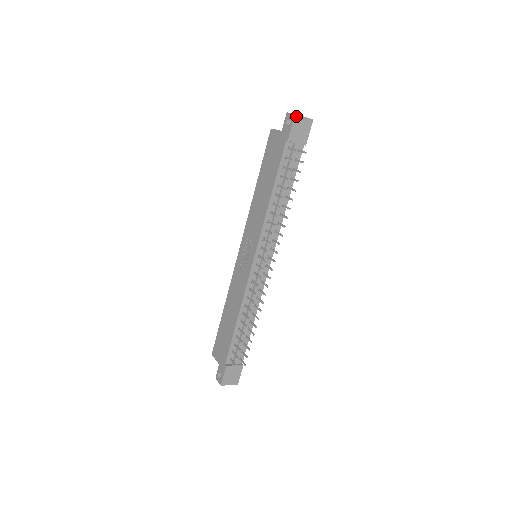
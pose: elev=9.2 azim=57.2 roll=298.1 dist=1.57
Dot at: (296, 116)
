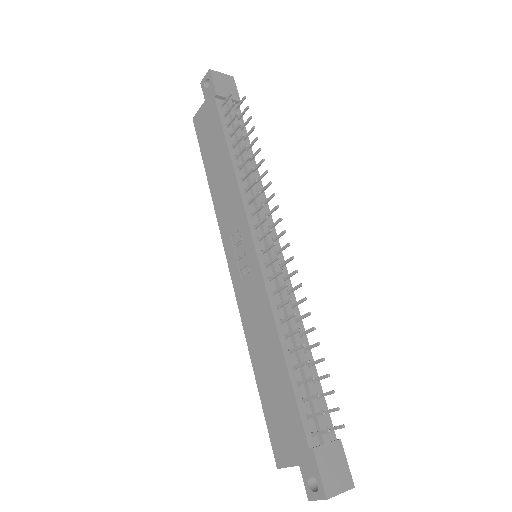
Dot at: (212, 72)
